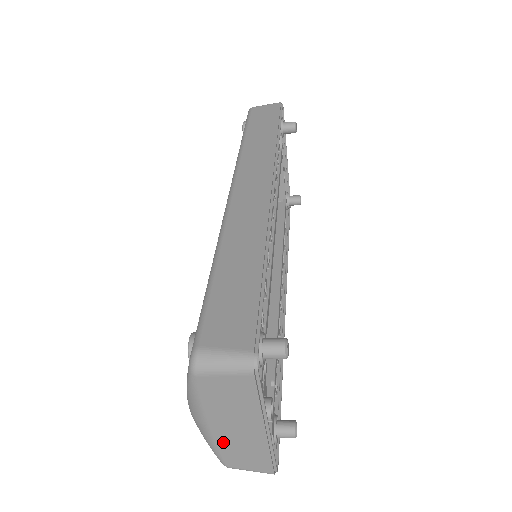
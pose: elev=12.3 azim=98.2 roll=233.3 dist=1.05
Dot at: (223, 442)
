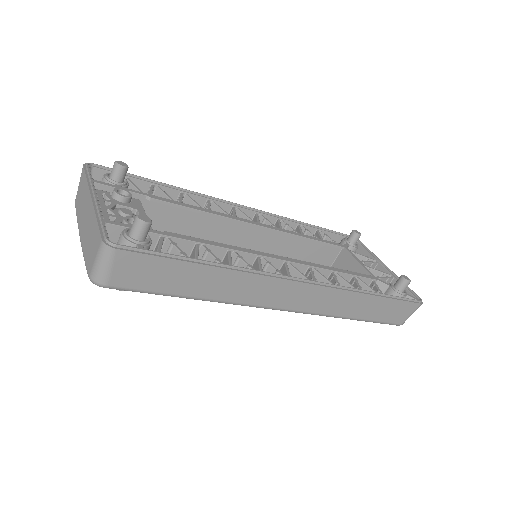
Dot at: (85, 244)
